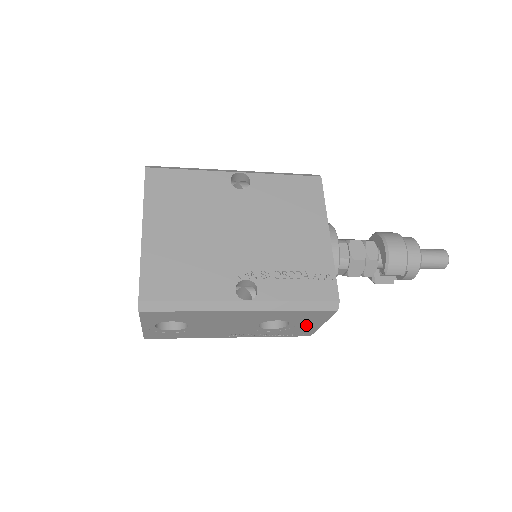
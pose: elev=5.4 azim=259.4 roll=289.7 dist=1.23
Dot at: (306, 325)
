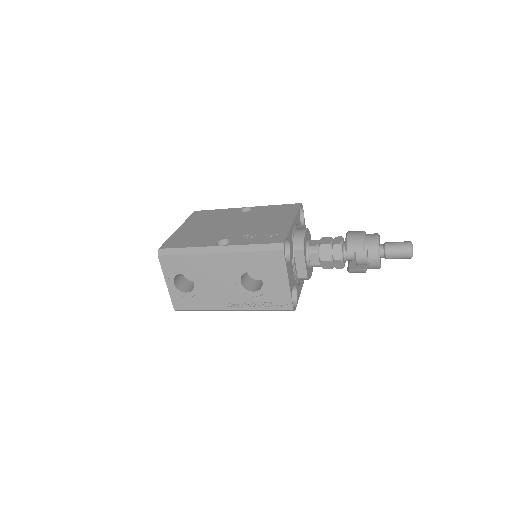
Dot at: (276, 283)
